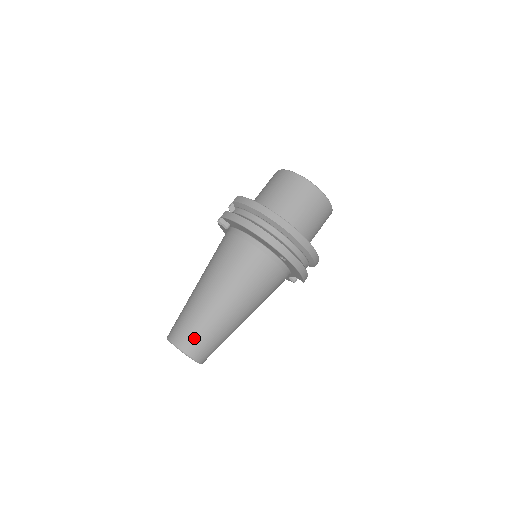
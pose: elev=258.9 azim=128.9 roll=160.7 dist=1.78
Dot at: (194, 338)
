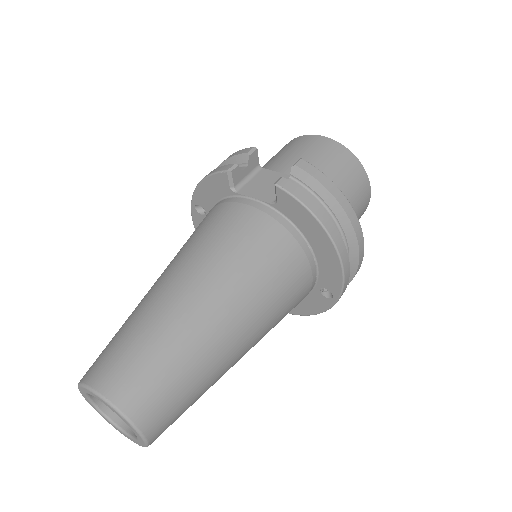
Dot at: (172, 409)
